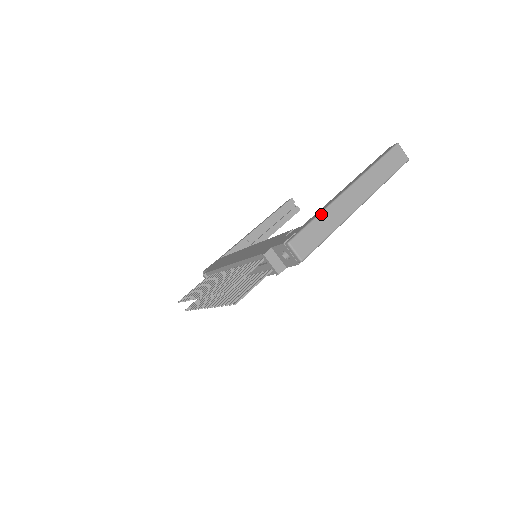
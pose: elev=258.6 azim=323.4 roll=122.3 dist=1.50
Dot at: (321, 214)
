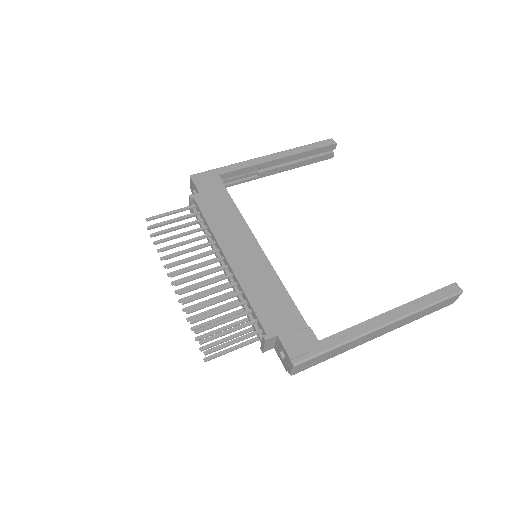
Dot at: (343, 345)
